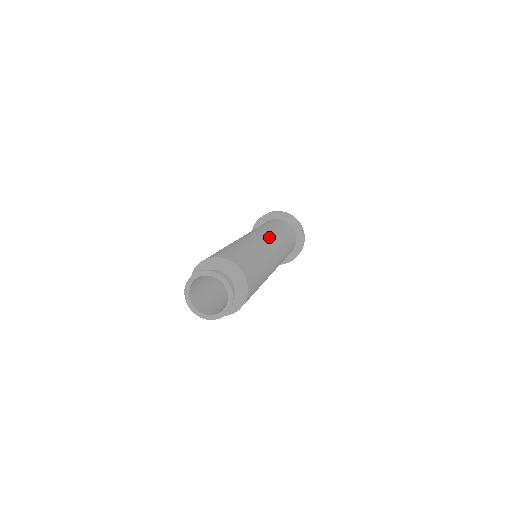
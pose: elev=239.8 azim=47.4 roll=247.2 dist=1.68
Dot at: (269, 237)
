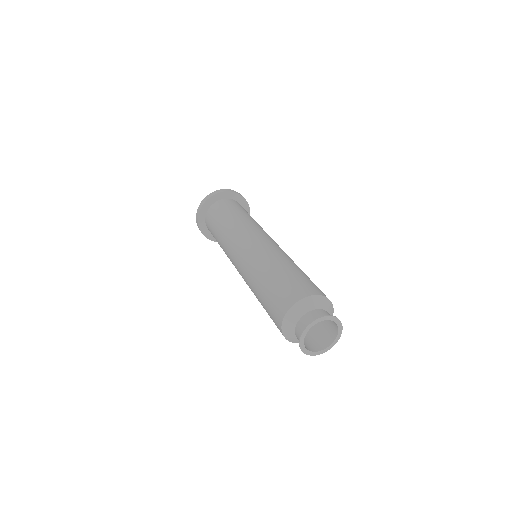
Dot at: (256, 235)
